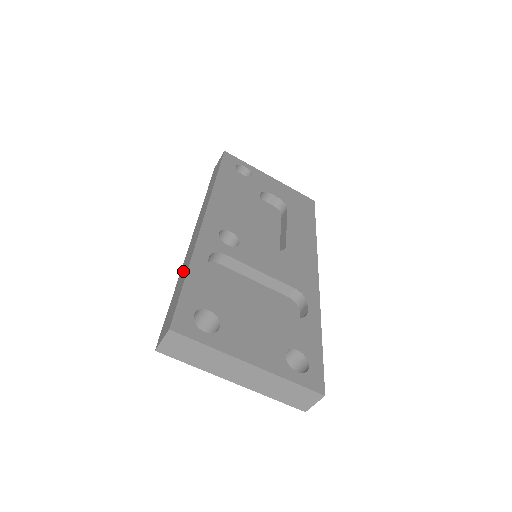
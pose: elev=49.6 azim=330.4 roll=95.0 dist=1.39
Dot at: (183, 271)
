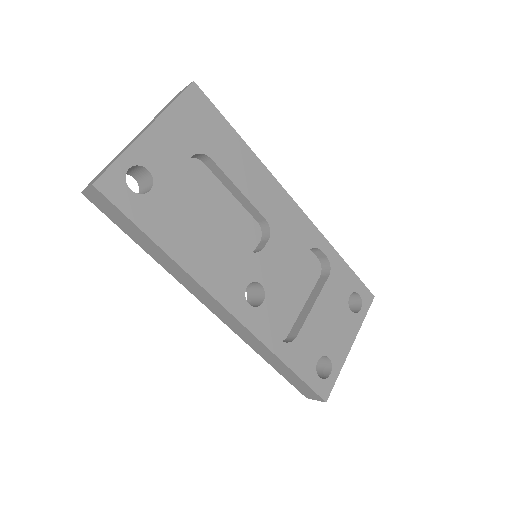
Dot at: (267, 356)
